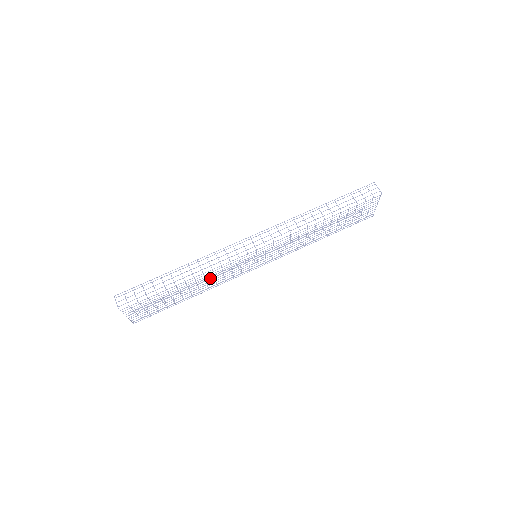
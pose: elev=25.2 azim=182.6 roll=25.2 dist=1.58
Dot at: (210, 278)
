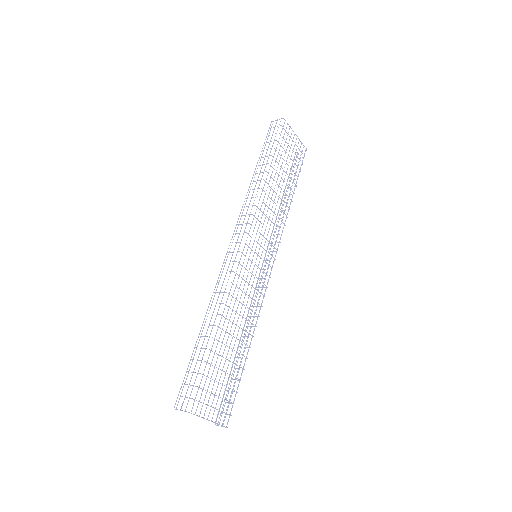
Dot at: (248, 320)
